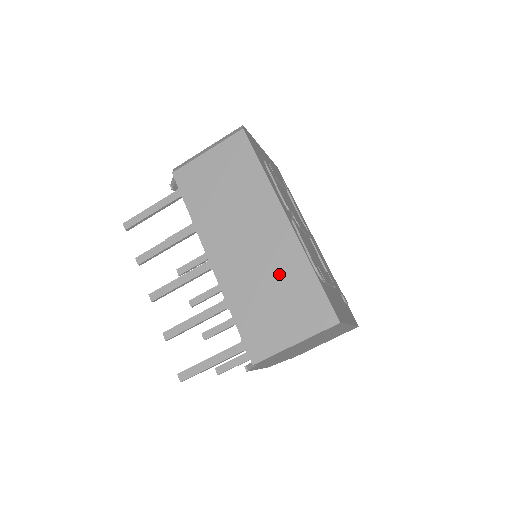
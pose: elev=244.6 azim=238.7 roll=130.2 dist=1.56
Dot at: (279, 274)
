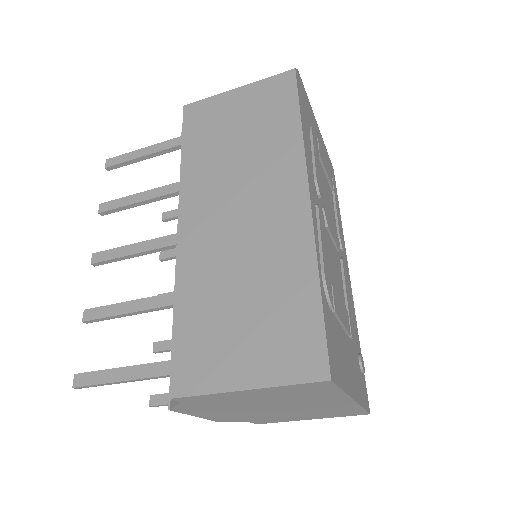
Dot at: (265, 271)
